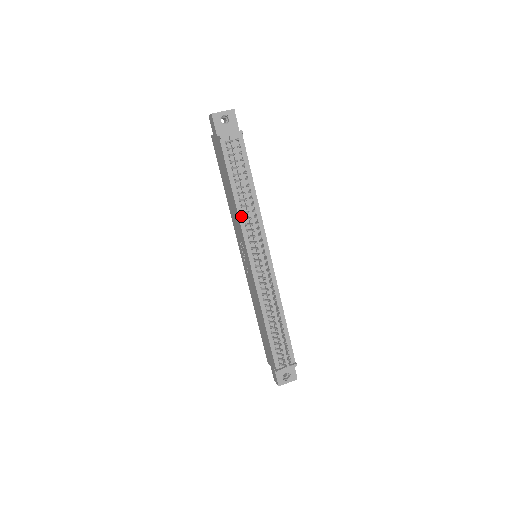
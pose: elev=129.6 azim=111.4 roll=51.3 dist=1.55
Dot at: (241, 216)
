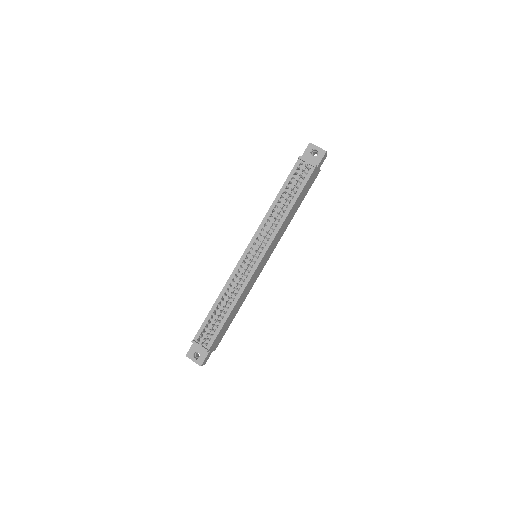
Dot at: (267, 217)
